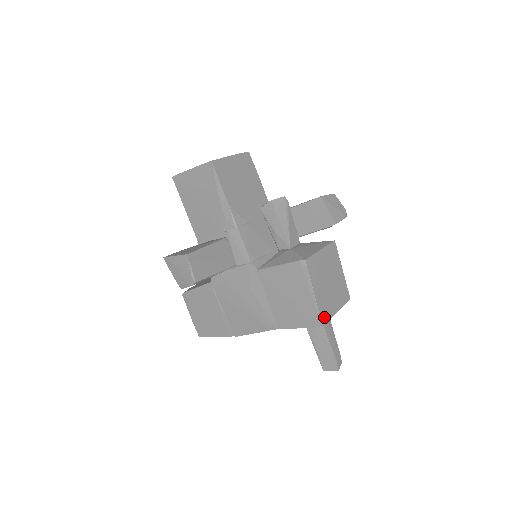
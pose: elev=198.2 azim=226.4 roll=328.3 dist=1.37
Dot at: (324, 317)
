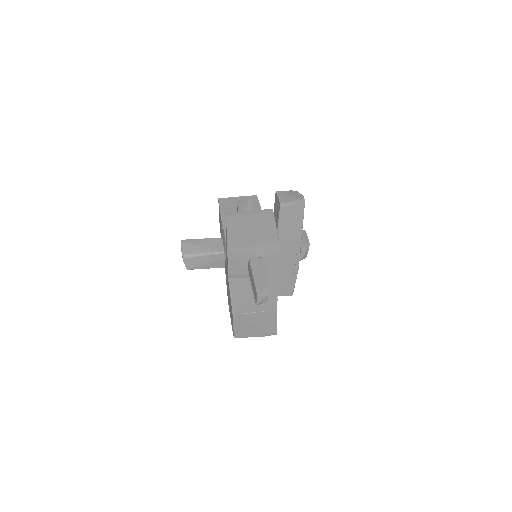
Dot at: (233, 244)
